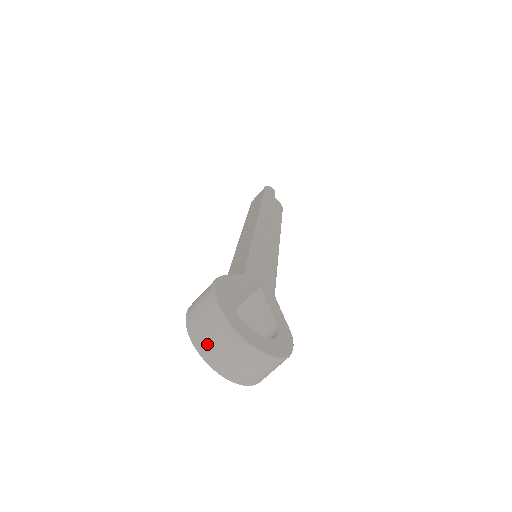
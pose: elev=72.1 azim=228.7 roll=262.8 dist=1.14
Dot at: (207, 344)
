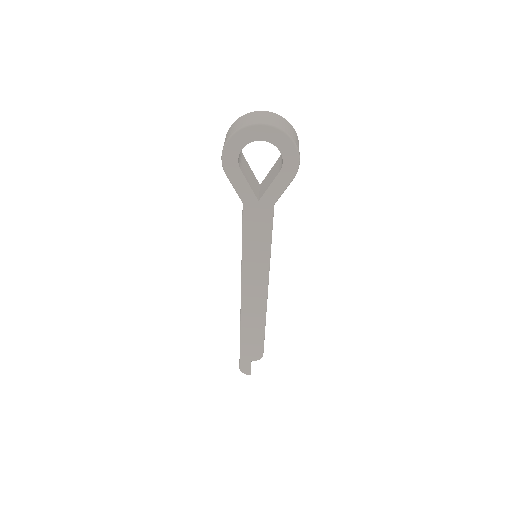
Dot at: (242, 123)
